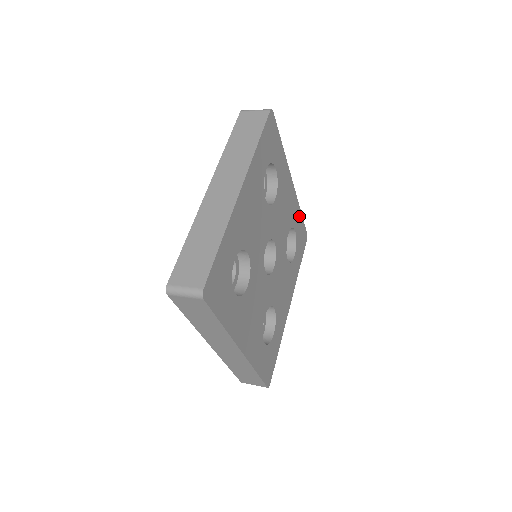
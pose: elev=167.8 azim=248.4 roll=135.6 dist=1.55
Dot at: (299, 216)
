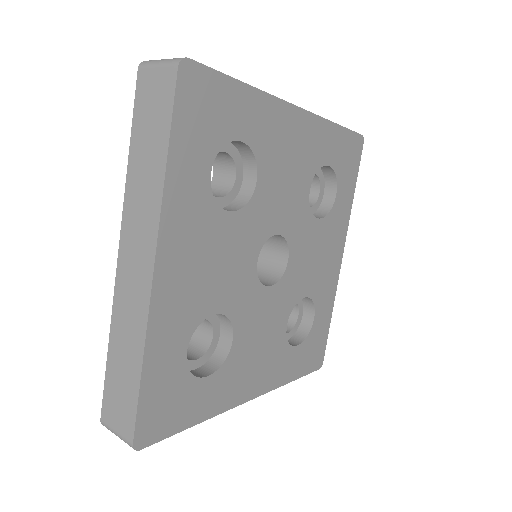
Dot at: (333, 134)
